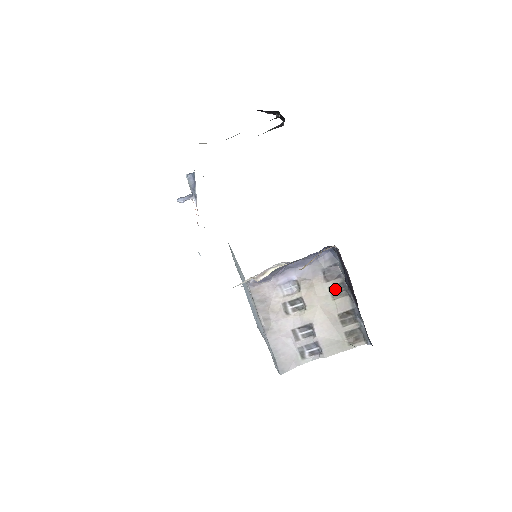
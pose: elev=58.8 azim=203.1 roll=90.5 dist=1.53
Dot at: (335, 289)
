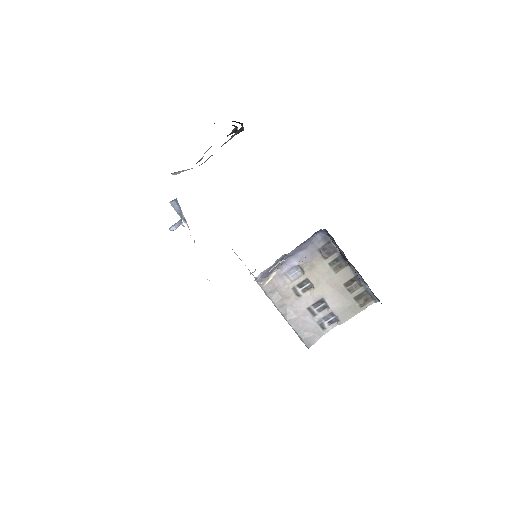
Dot at: (335, 263)
